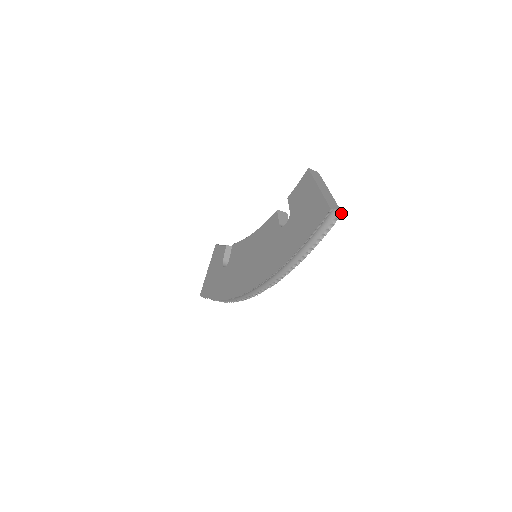
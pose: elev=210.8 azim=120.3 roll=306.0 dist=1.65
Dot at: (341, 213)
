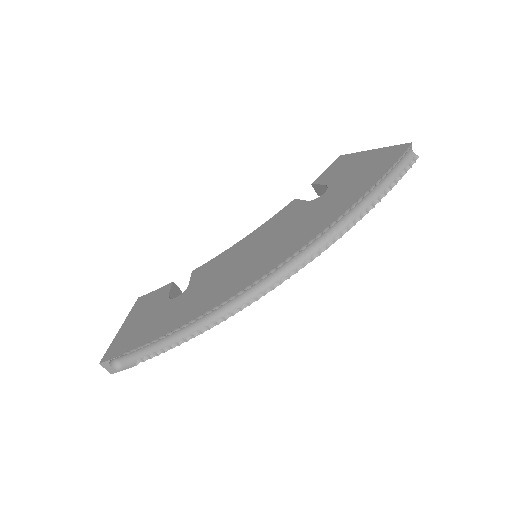
Dot at: (418, 156)
